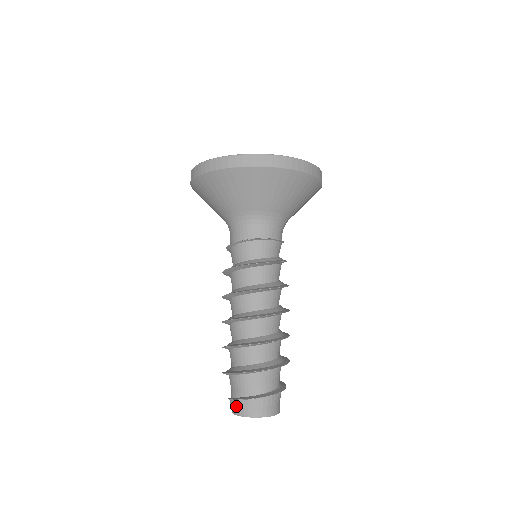
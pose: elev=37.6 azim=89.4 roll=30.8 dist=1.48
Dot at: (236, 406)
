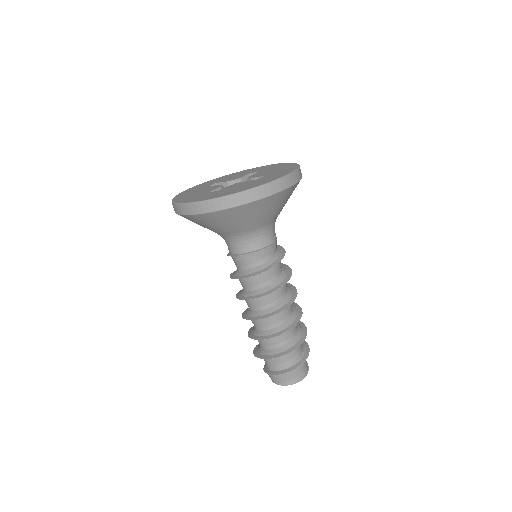
Dot at: occluded
